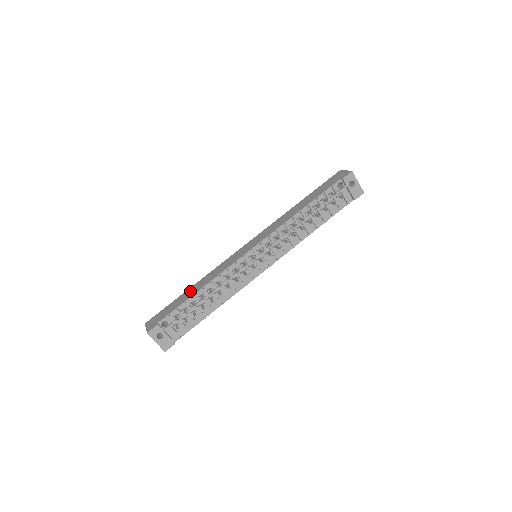
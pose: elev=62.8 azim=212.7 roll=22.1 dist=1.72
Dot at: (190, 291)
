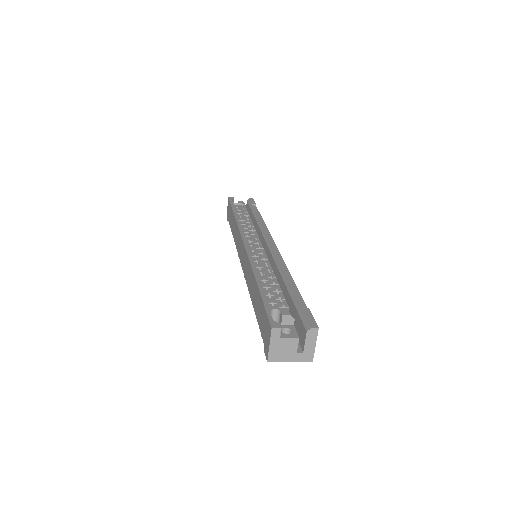
Dot at: (232, 221)
